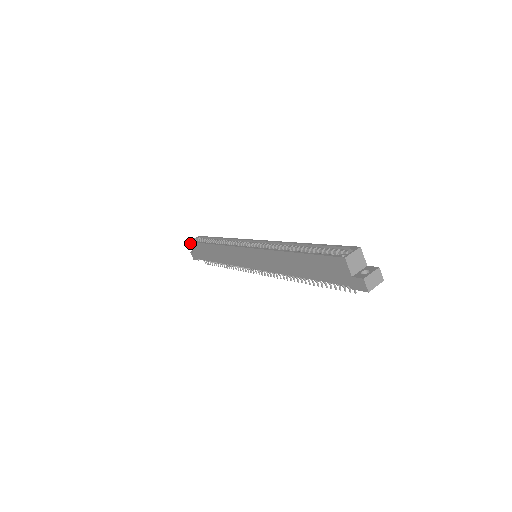
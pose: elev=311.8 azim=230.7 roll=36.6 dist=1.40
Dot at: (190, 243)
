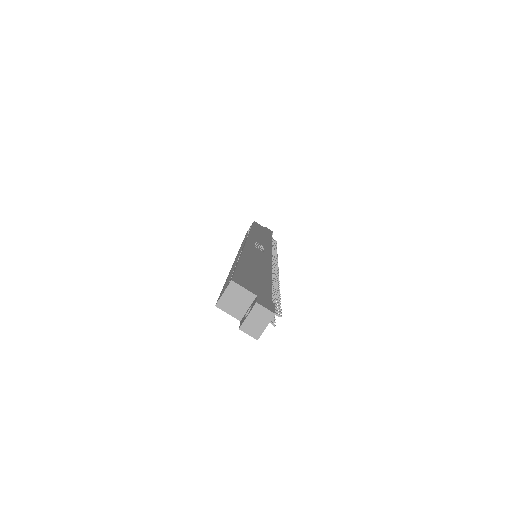
Dot at: occluded
